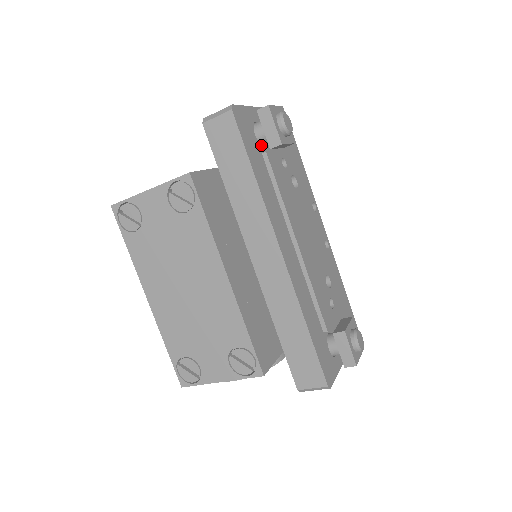
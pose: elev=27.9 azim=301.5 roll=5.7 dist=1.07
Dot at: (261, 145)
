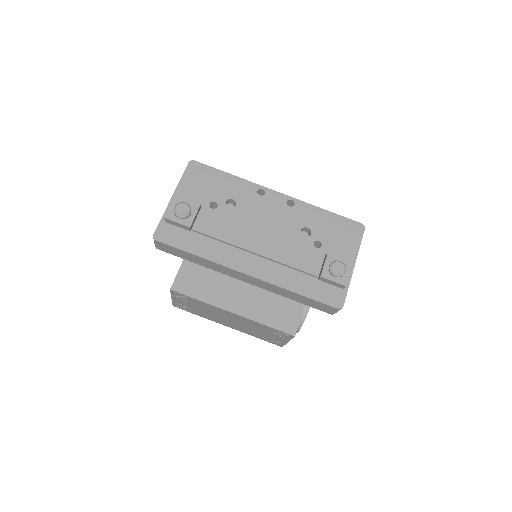
Dot at: occluded
